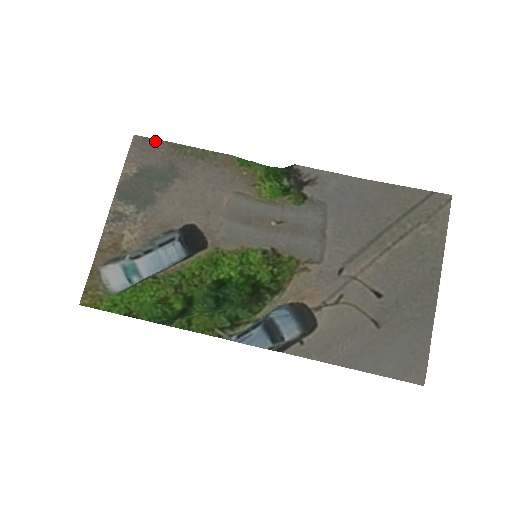
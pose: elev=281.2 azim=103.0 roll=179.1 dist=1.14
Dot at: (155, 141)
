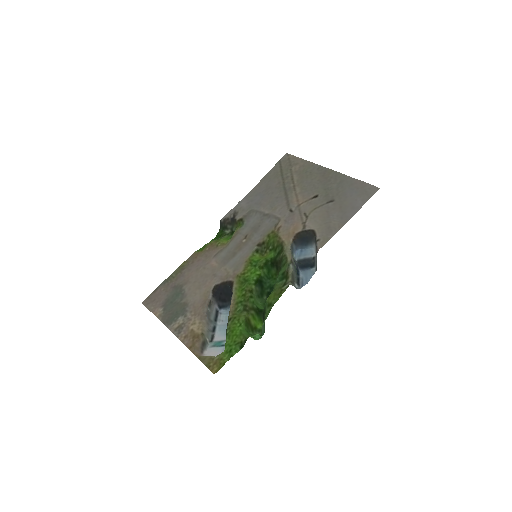
Dot at: (154, 292)
